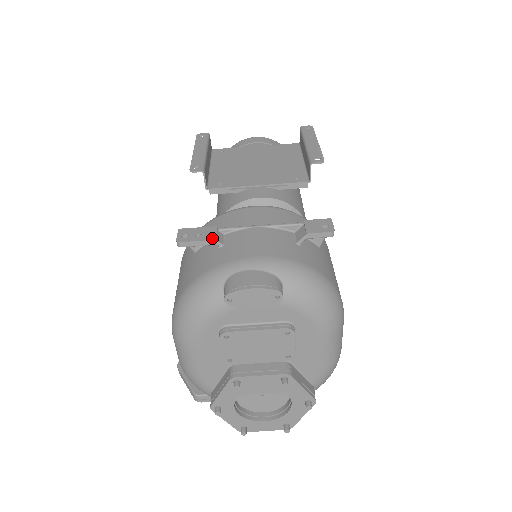
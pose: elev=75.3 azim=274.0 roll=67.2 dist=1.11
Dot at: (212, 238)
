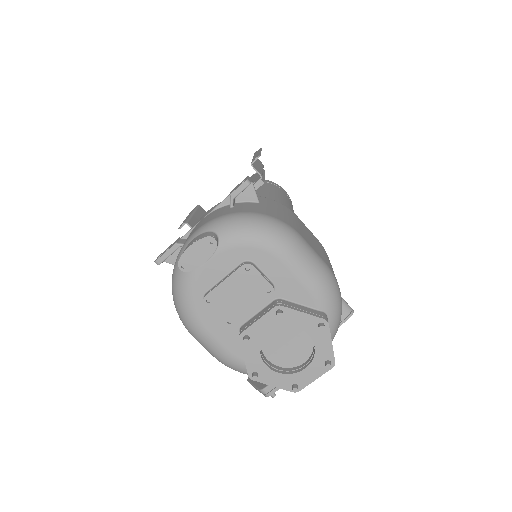
Dot at: (174, 244)
